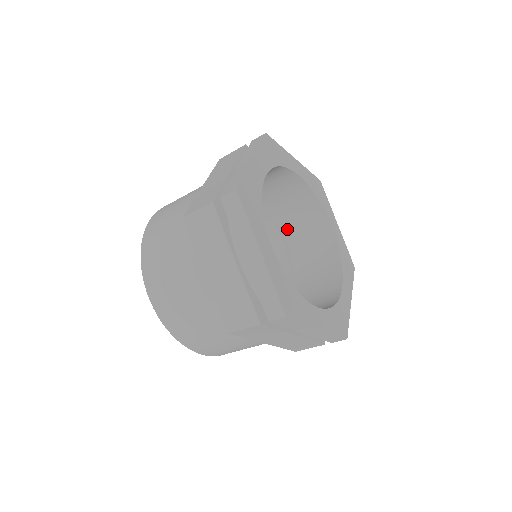
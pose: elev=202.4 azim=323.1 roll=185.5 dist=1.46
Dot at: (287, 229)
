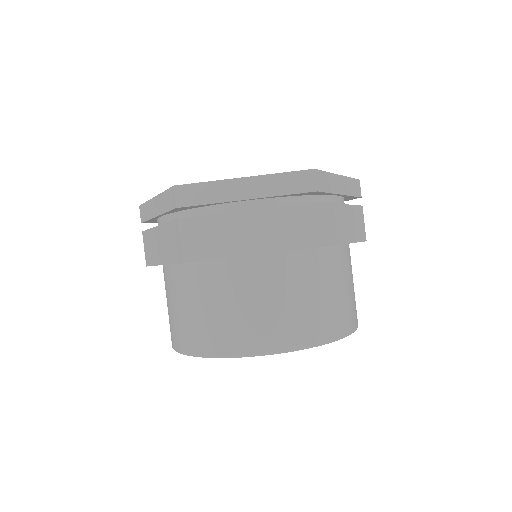
Dot at: occluded
